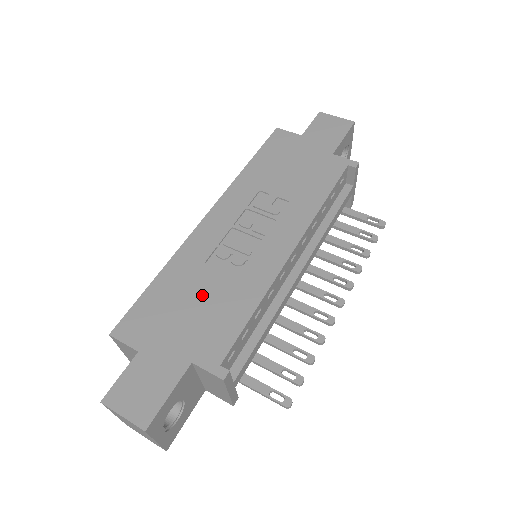
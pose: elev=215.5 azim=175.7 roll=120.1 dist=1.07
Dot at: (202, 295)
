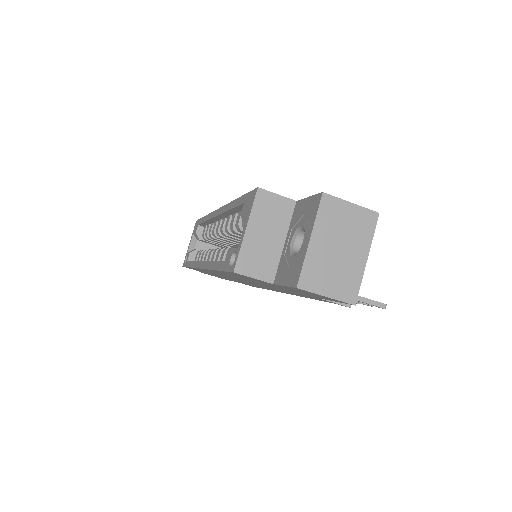
Dot at: occluded
